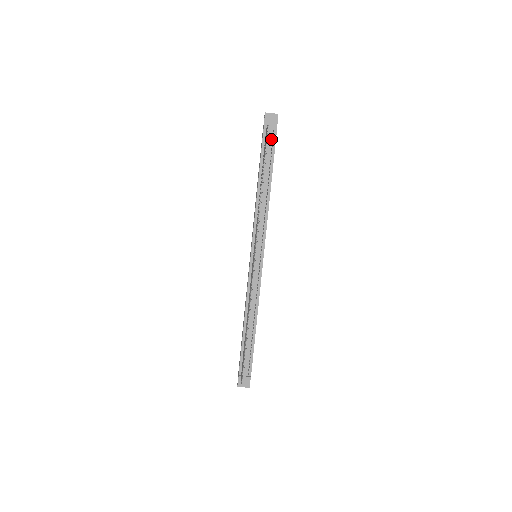
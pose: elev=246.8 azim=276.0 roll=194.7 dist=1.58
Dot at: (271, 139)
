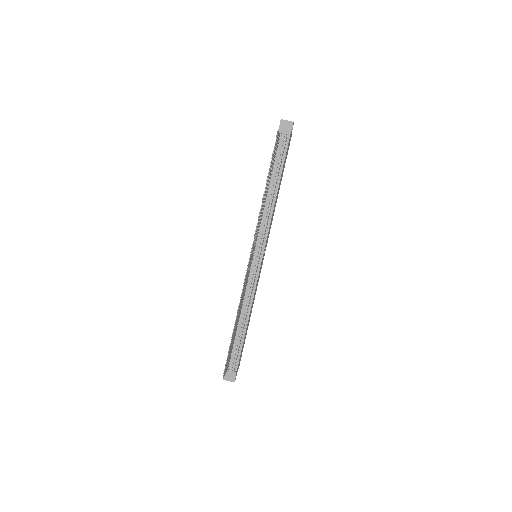
Dot at: (283, 145)
